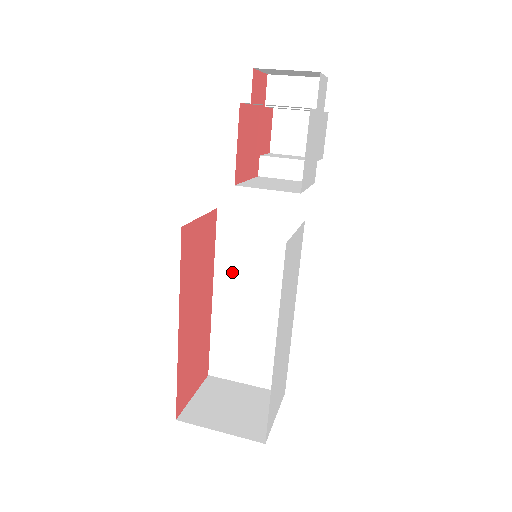
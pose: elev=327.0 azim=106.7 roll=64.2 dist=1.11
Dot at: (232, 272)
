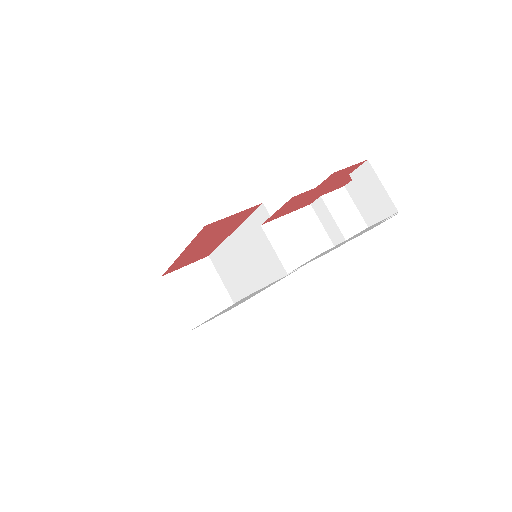
Dot at: (249, 237)
